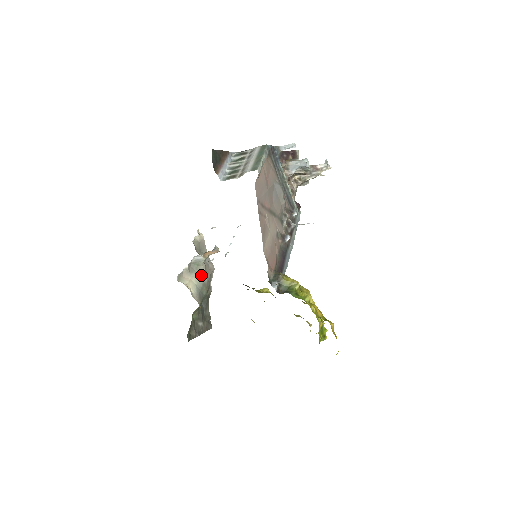
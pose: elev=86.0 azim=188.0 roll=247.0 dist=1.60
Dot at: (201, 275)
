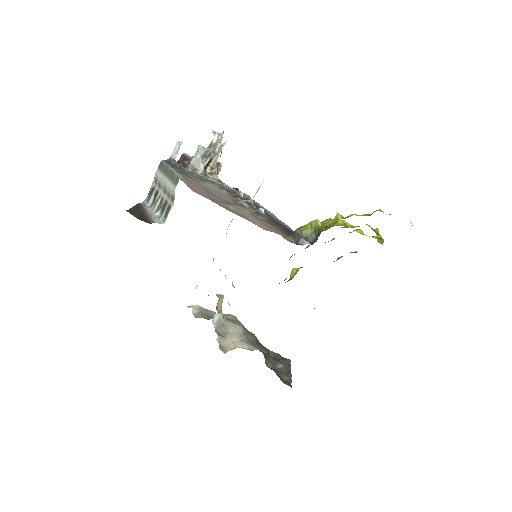
Dot at: (234, 330)
